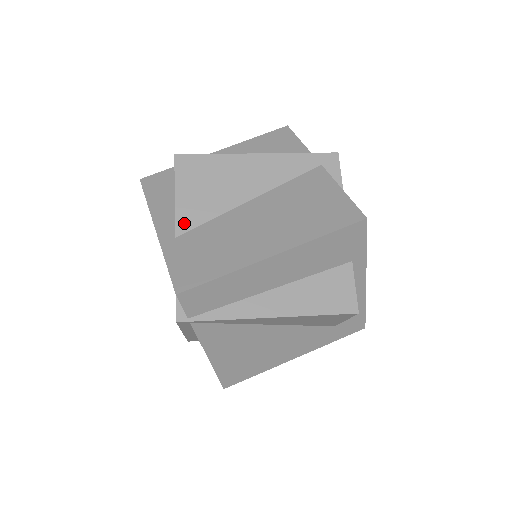
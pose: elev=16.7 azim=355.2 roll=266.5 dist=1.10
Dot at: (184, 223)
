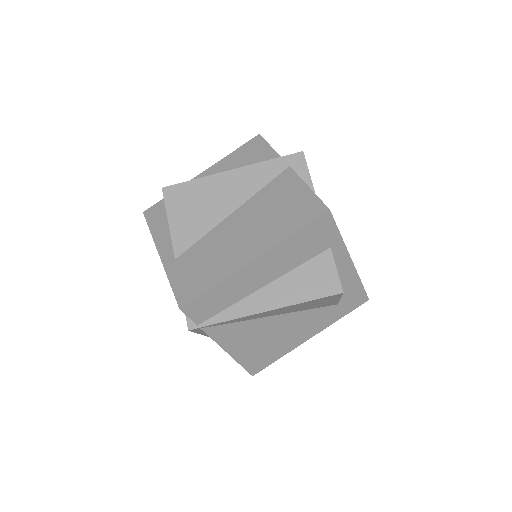
Dot at: (180, 245)
